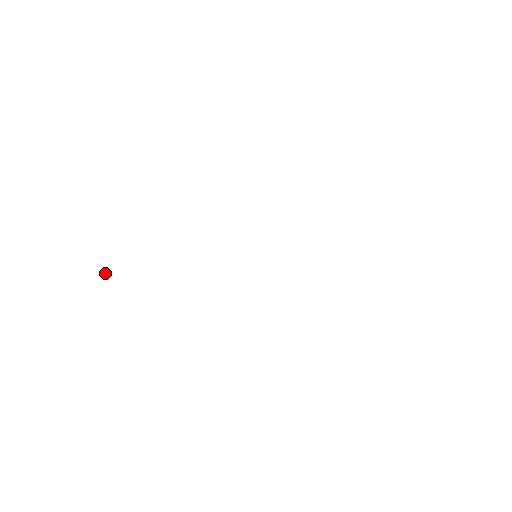
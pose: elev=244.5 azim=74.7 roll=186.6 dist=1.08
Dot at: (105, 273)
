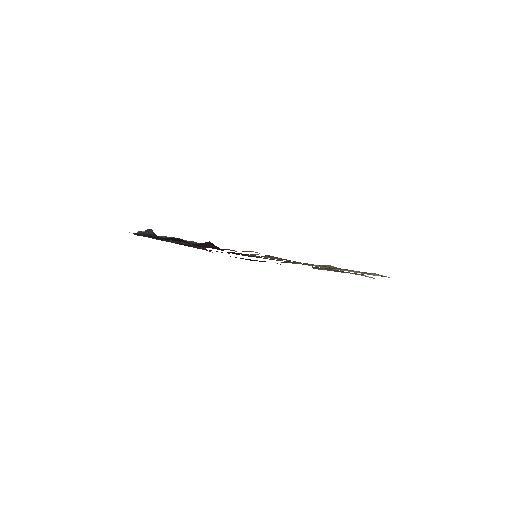
Dot at: (153, 234)
